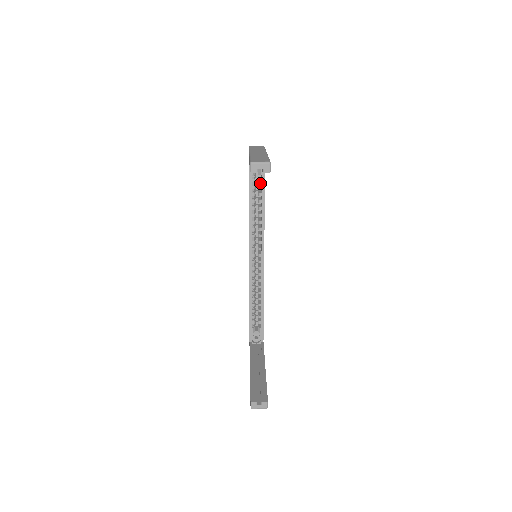
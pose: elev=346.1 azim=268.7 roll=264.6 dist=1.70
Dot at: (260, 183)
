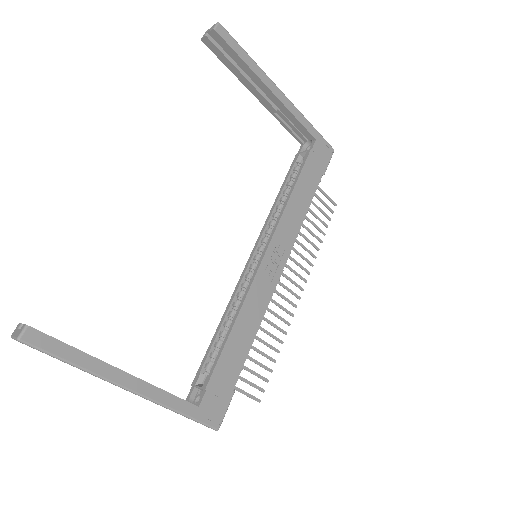
Dot at: occluded
